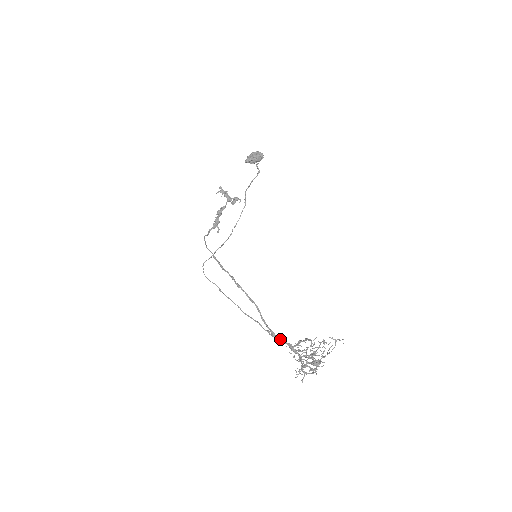
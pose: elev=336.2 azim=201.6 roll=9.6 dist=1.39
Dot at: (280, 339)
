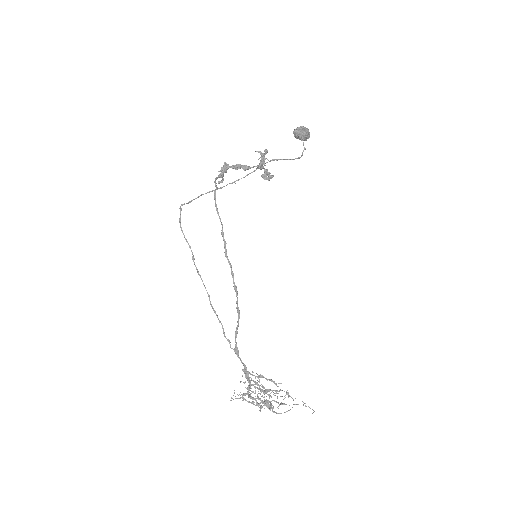
Dot at: occluded
